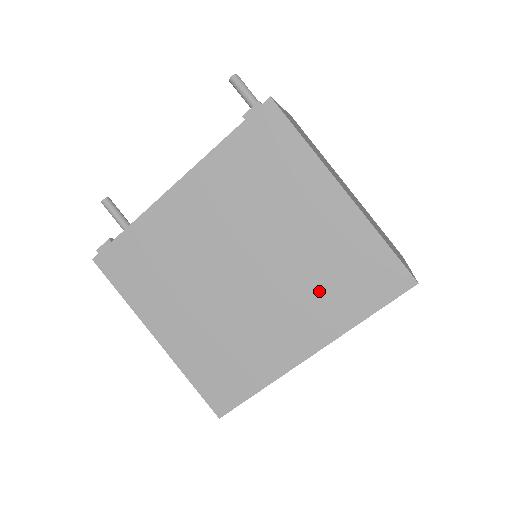
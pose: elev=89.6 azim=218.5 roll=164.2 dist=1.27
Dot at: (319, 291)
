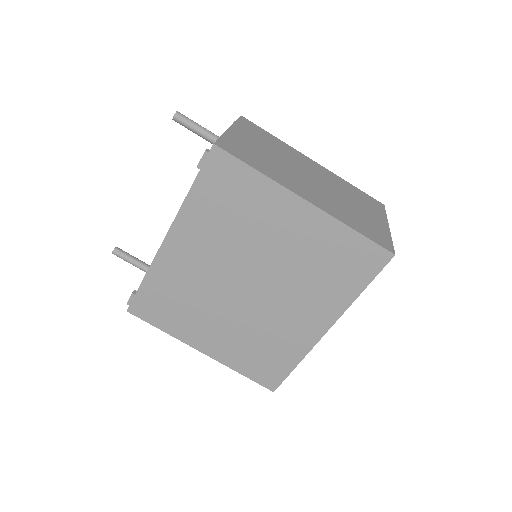
Dot at: (315, 284)
